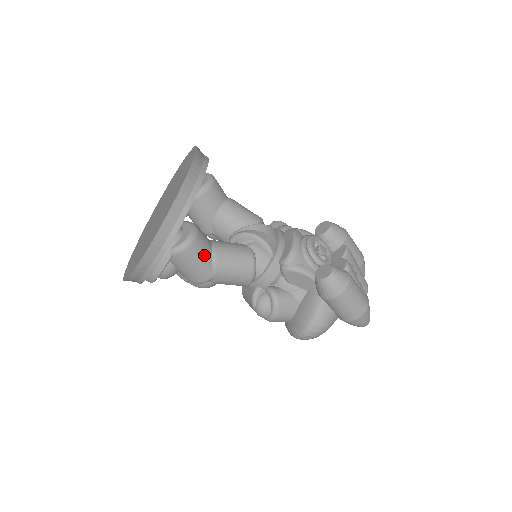
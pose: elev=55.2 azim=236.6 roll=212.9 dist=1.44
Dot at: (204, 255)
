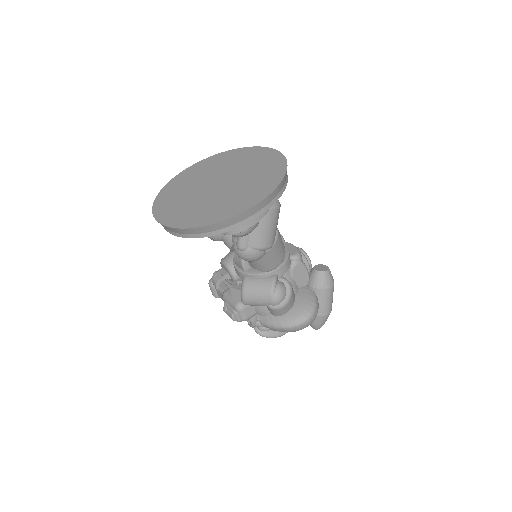
Dot at: (277, 222)
